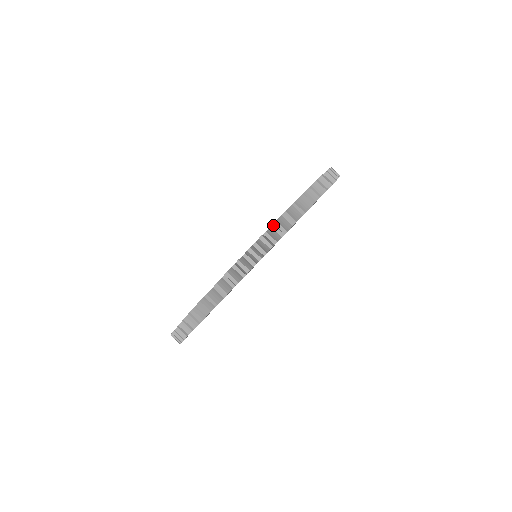
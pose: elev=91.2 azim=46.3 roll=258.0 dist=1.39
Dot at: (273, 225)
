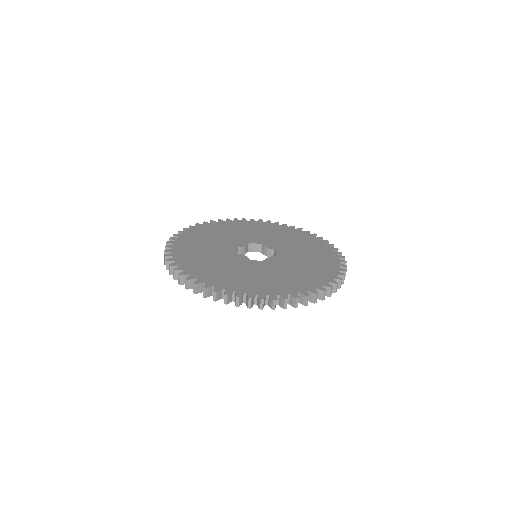
Dot at: occluded
